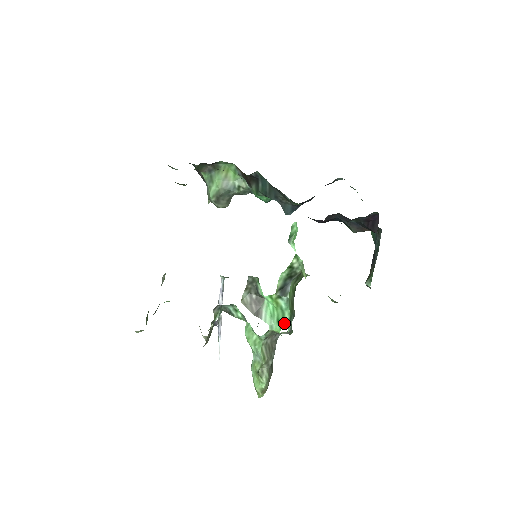
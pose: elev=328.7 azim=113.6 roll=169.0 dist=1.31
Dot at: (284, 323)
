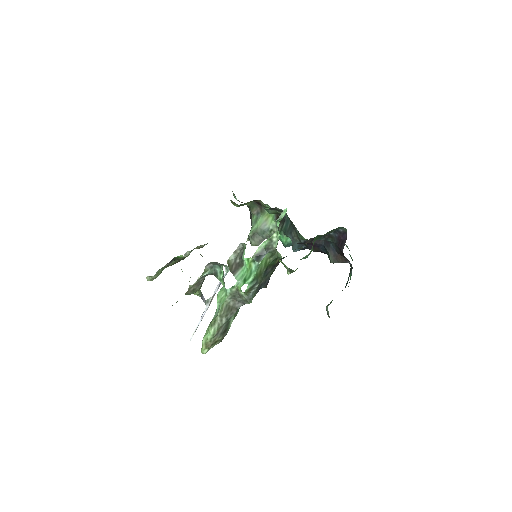
Dot at: (248, 281)
